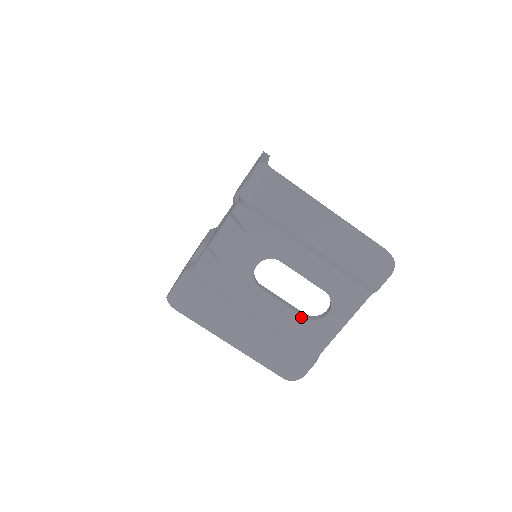
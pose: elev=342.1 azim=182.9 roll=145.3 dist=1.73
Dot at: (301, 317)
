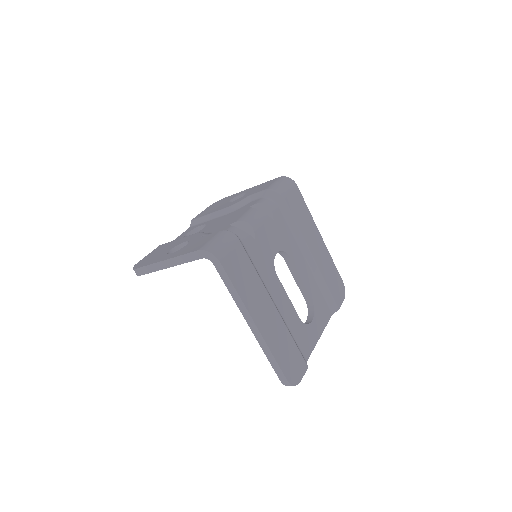
Dot at: (298, 317)
